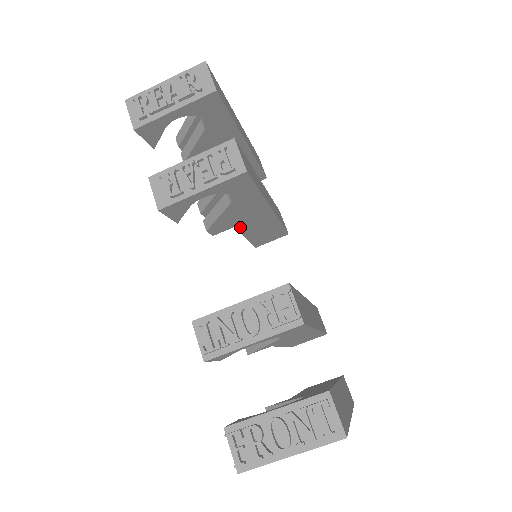
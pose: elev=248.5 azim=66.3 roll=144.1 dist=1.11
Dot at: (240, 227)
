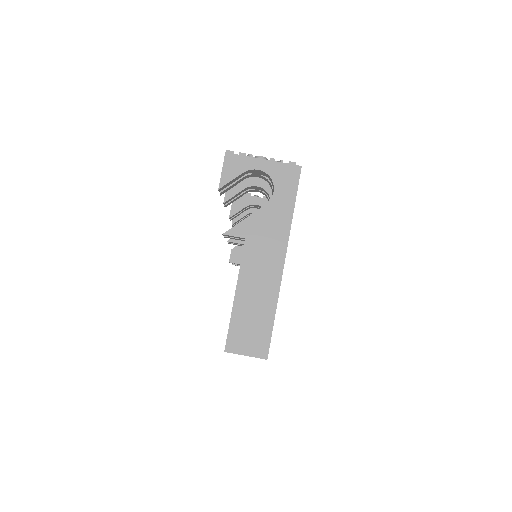
Dot at: occluded
